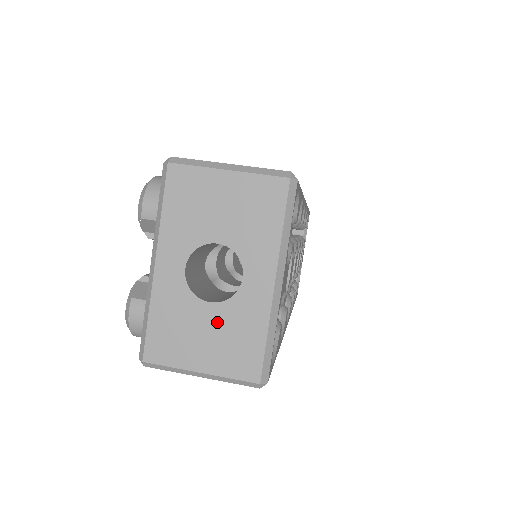
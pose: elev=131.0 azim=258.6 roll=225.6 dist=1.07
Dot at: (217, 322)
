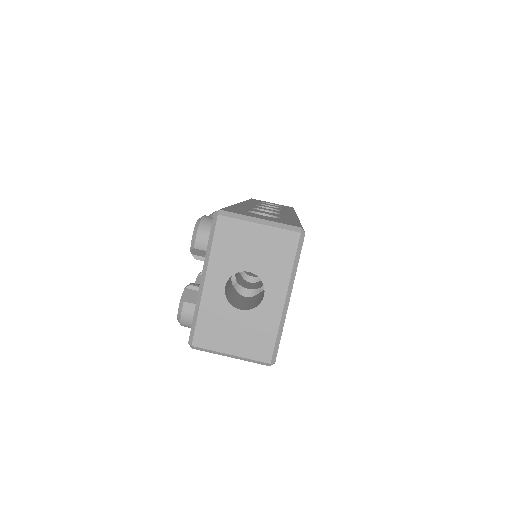
Dot at: (245, 323)
